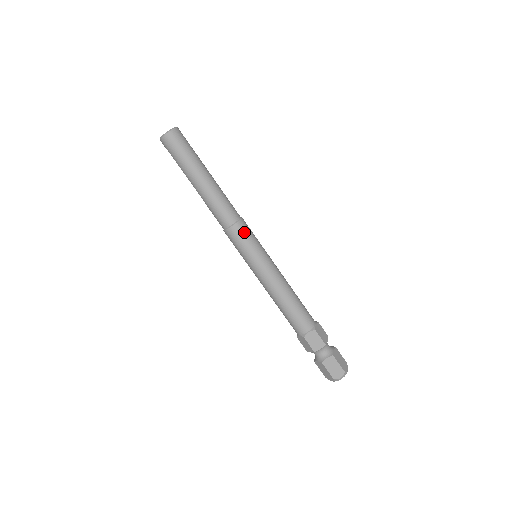
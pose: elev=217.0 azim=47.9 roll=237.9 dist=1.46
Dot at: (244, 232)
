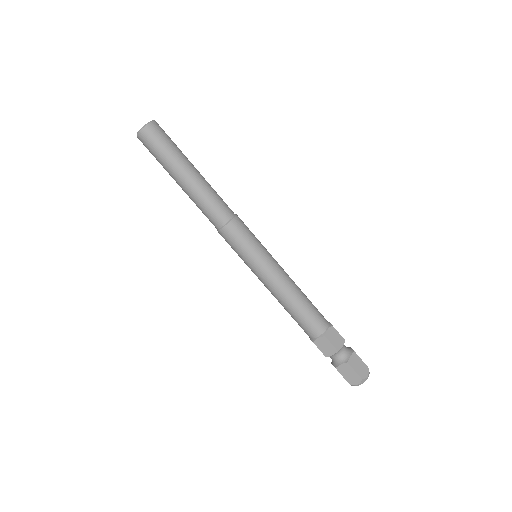
Dot at: (236, 234)
